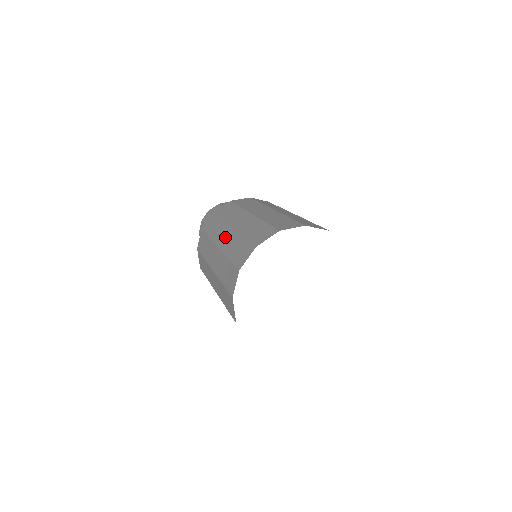
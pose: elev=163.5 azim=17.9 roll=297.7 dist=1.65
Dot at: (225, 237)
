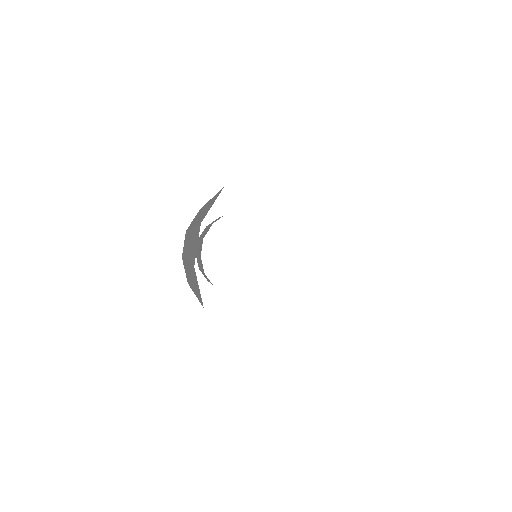
Dot at: occluded
